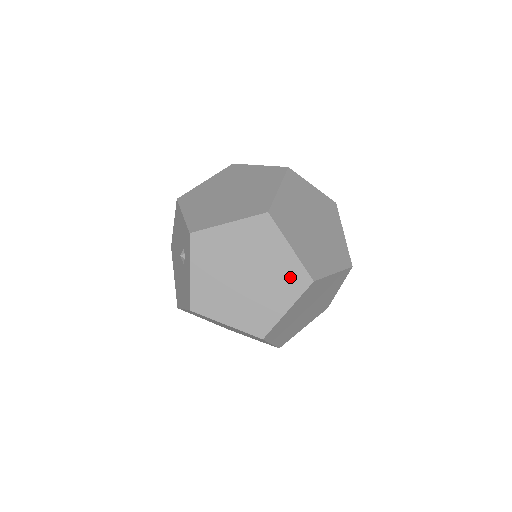
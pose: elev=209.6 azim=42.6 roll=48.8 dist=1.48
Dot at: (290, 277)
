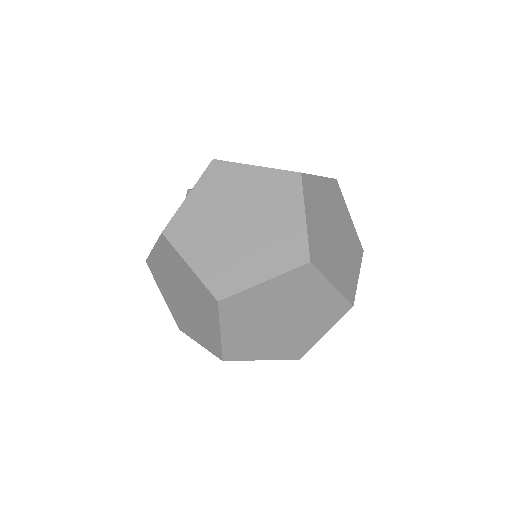
Dot at: (287, 246)
